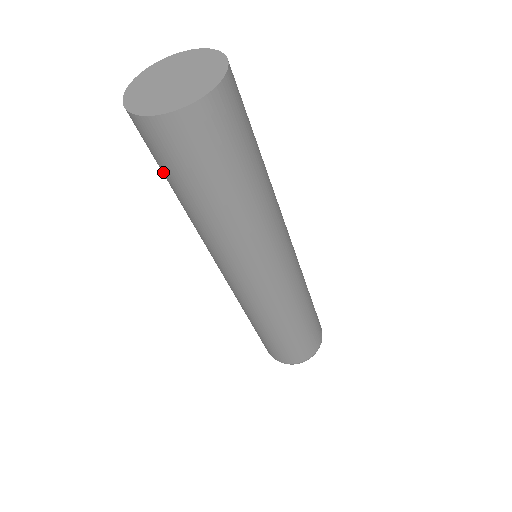
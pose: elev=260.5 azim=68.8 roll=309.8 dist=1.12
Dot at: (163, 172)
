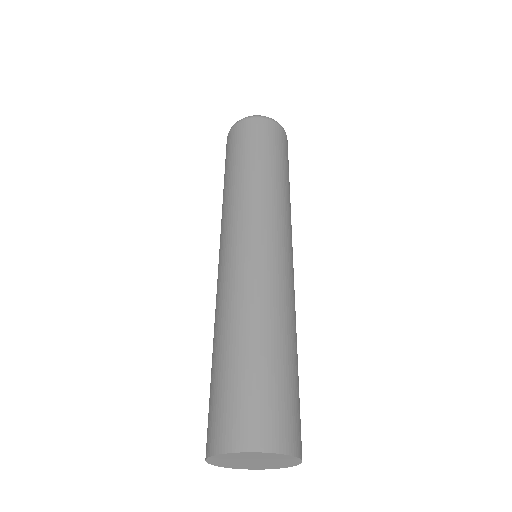
Dot at: occluded
